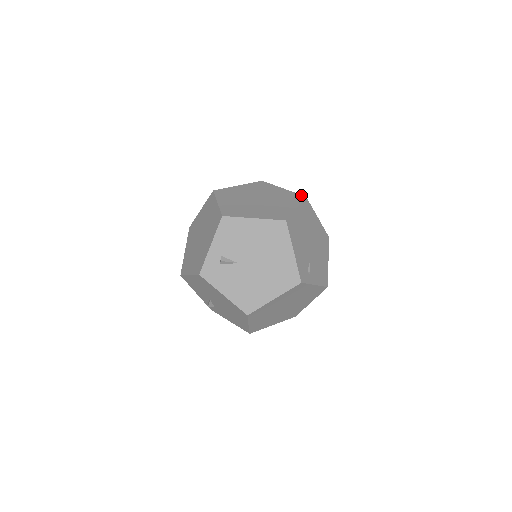
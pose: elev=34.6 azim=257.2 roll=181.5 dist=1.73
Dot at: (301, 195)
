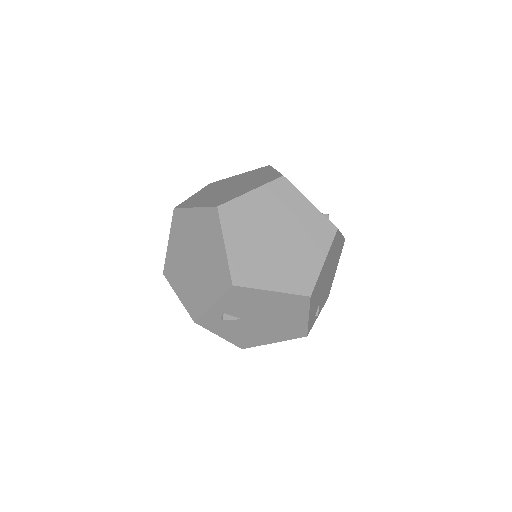
Dot at: (332, 225)
